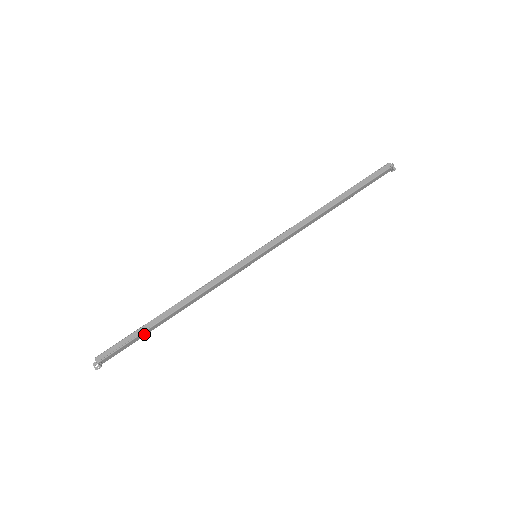
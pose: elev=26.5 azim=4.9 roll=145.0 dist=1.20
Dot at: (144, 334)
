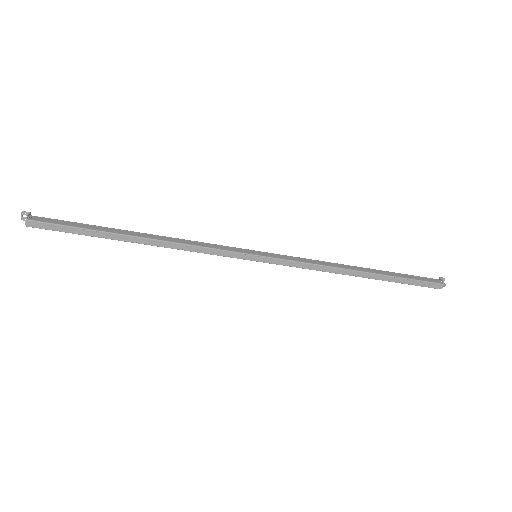
Dot at: (93, 233)
